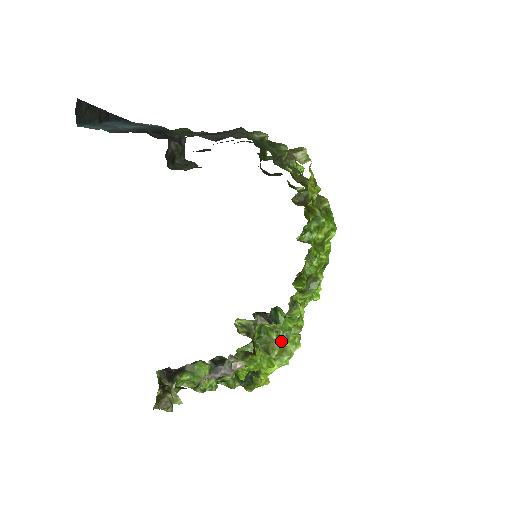
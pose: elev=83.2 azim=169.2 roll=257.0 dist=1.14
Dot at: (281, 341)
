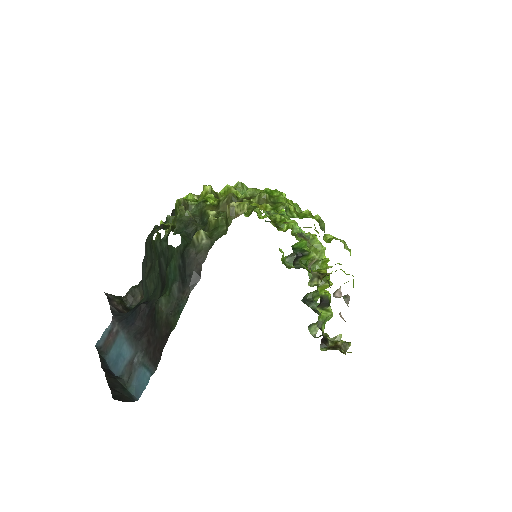
Dot at: occluded
